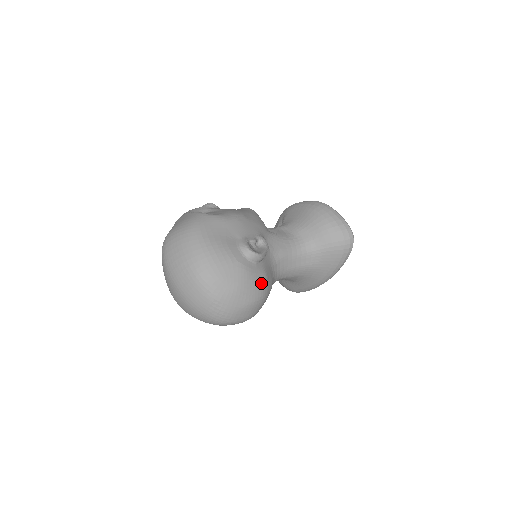
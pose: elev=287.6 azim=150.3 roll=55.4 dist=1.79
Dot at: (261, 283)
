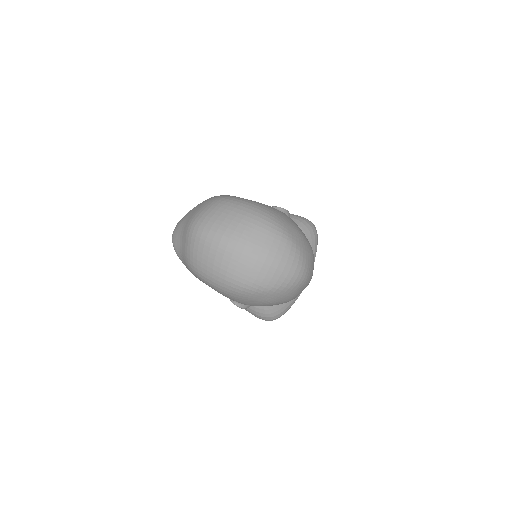
Dot at: occluded
